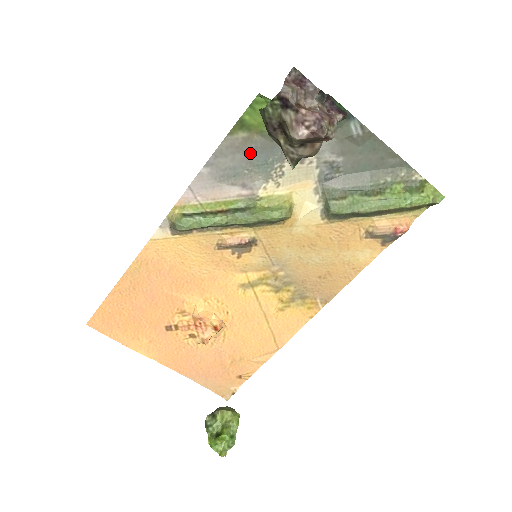
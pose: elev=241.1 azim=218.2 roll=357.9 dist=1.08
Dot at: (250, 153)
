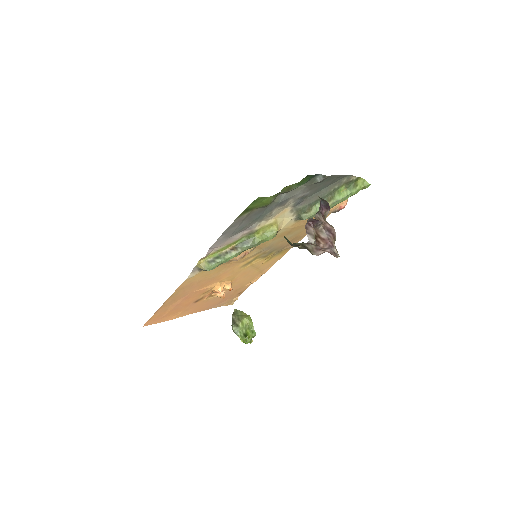
Dot at: (251, 217)
